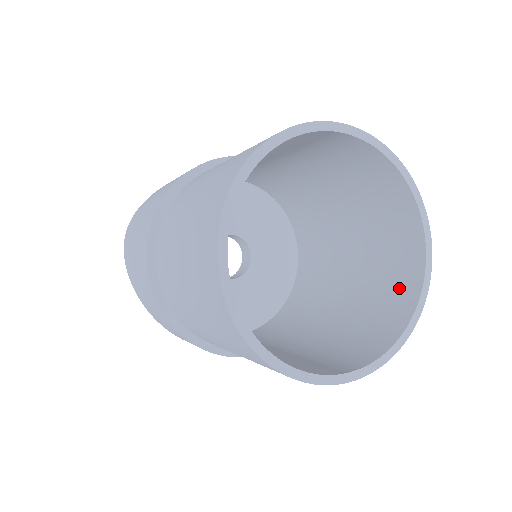
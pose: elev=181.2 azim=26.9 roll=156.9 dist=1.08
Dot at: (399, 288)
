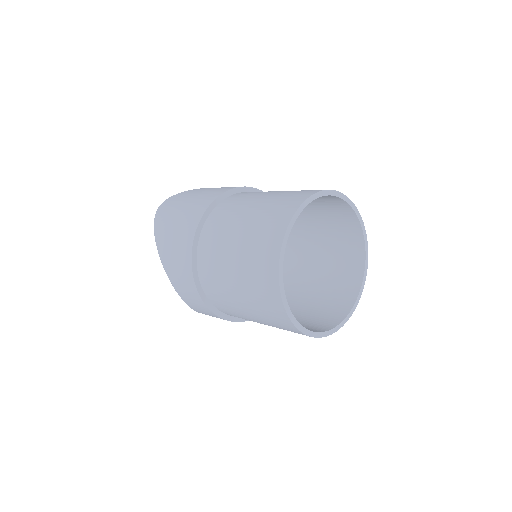
Dot at: (339, 302)
